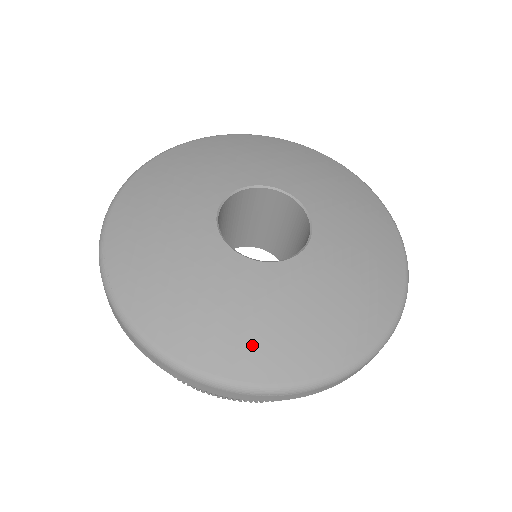
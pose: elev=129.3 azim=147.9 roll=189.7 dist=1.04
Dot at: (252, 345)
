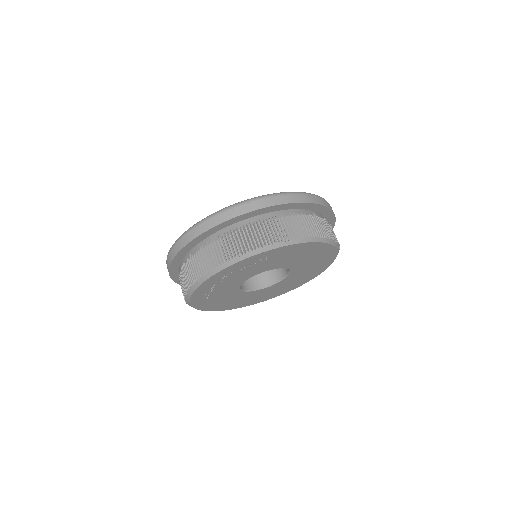
Dot at: occluded
